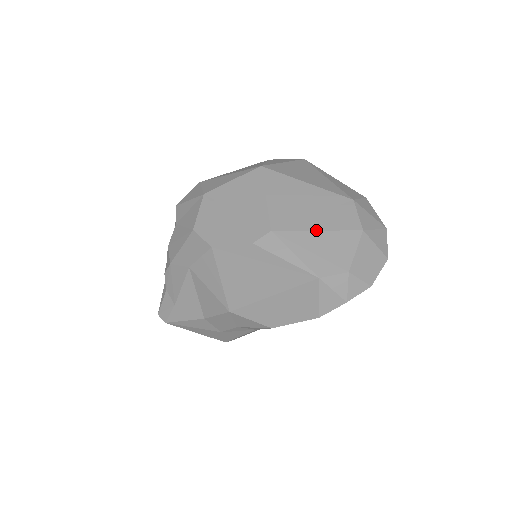
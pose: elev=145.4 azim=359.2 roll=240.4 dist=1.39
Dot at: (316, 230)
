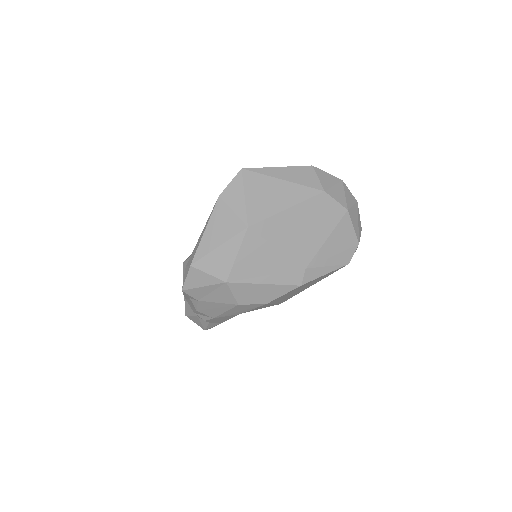
Dot at: (326, 239)
